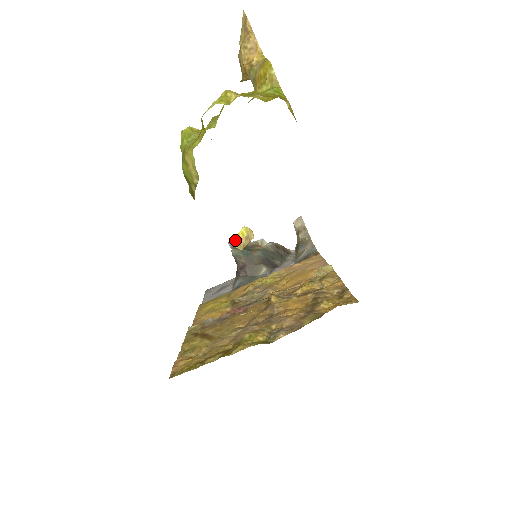
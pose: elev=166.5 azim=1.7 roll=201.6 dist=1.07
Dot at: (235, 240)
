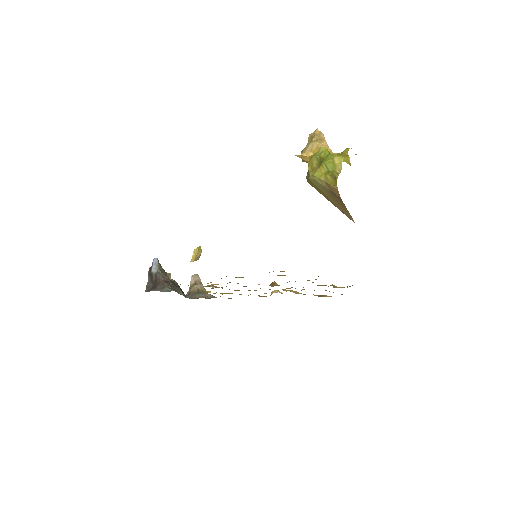
Dot at: (196, 250)
